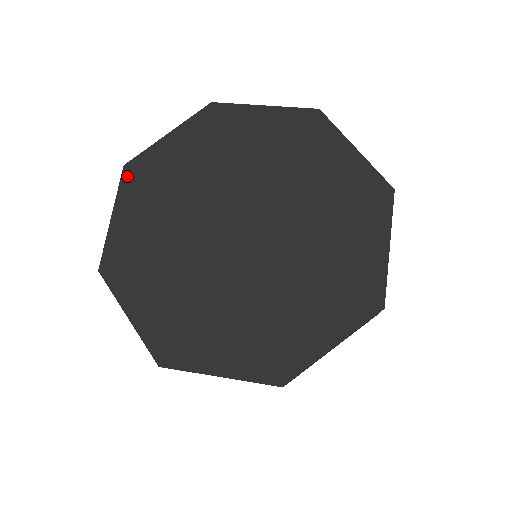
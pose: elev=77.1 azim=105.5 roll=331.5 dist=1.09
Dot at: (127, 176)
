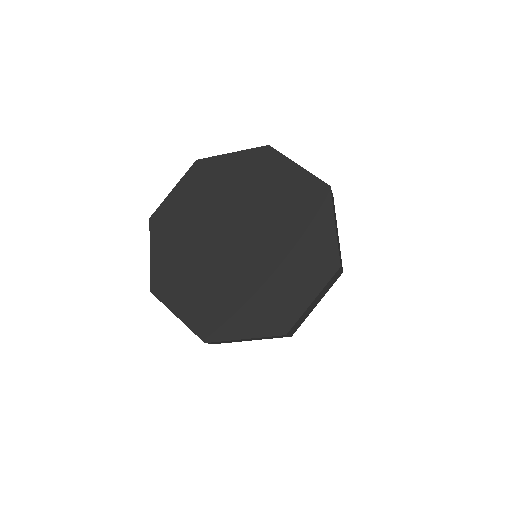
Dot at: (153, 225)
